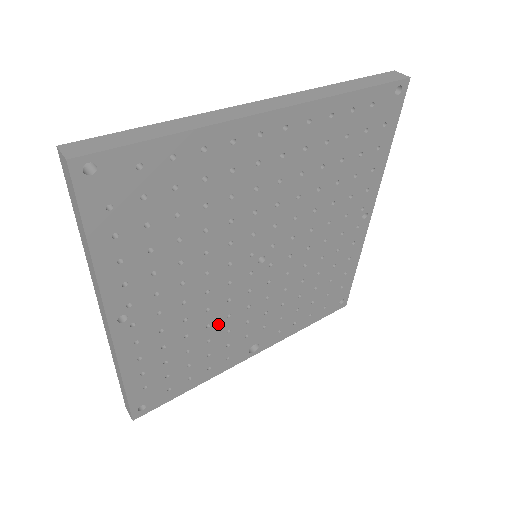
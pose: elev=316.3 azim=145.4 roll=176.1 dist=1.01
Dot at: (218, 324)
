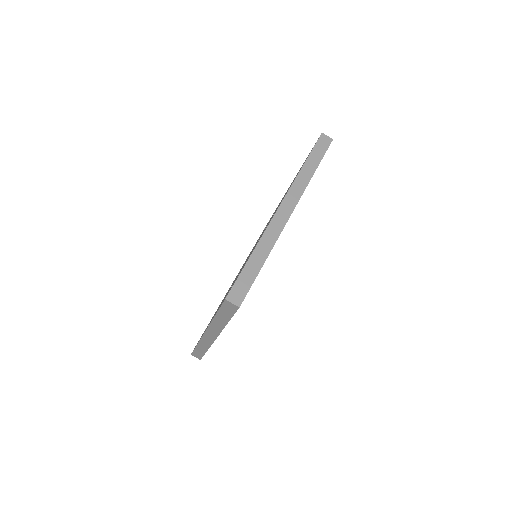
Dot at: occluded
